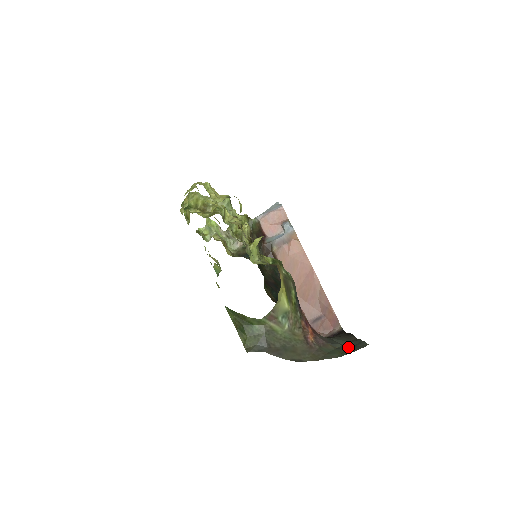
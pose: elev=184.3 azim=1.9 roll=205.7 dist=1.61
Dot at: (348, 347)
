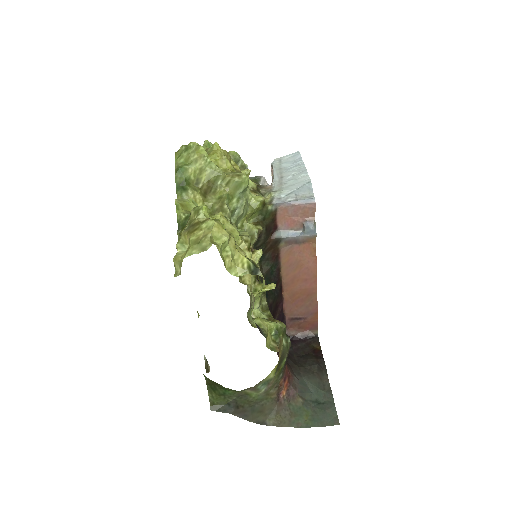
Dot at: (317, 403)
